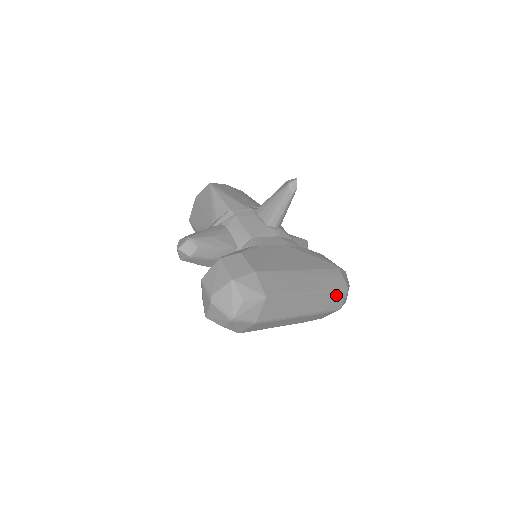
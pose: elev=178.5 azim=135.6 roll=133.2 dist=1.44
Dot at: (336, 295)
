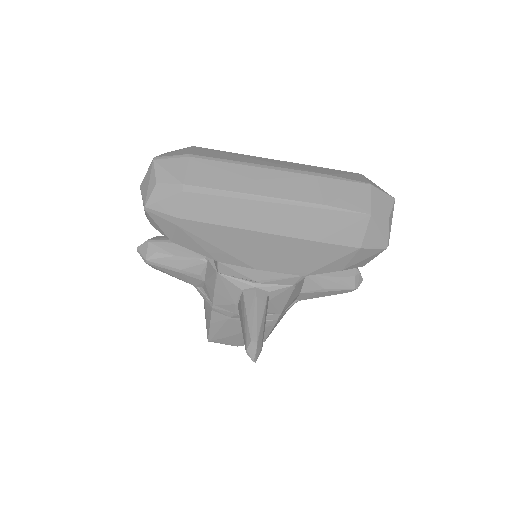
Dot at: (338, 172)
